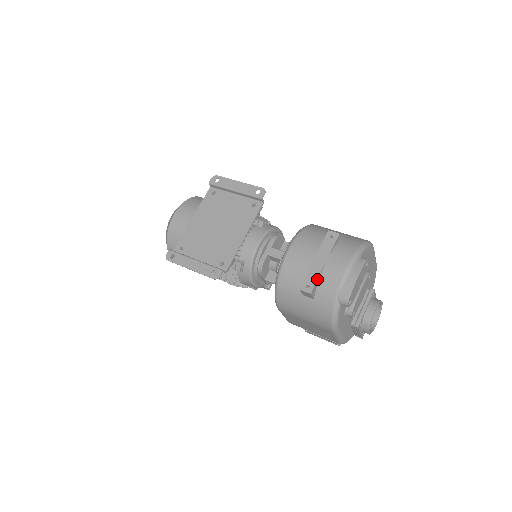
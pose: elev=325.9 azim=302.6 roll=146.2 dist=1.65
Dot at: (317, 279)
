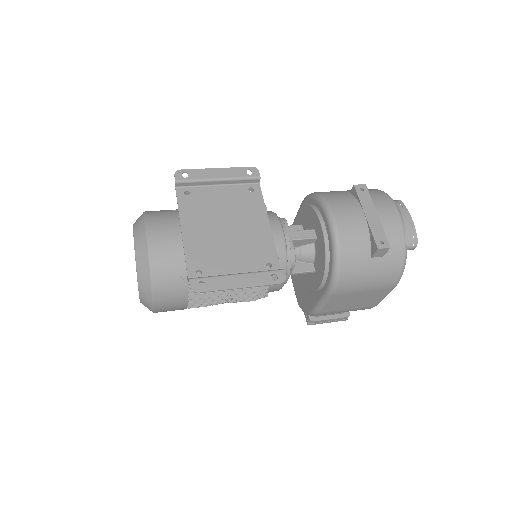
Dot at: (384, 232)
